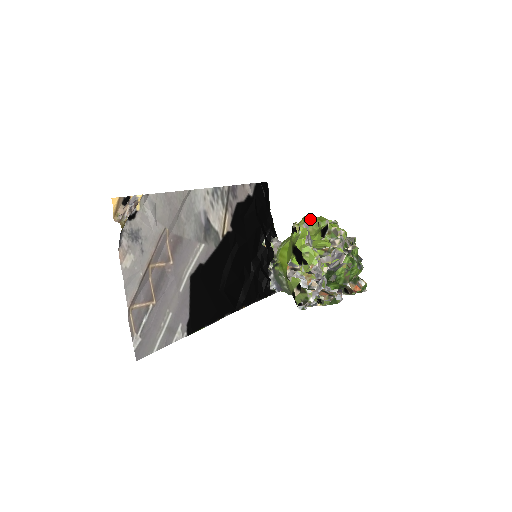
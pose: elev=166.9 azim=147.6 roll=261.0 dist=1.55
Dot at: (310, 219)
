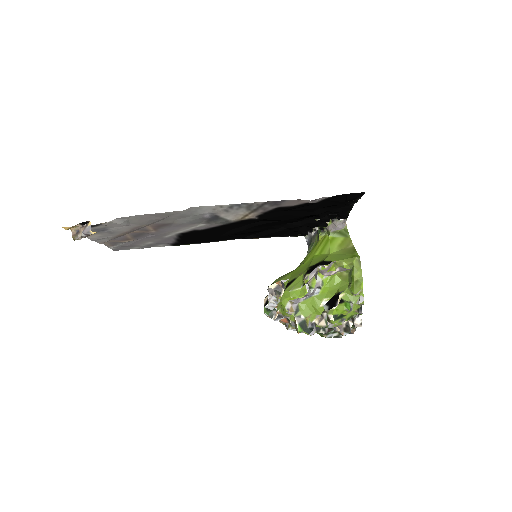
Dot at: (351, 271)
